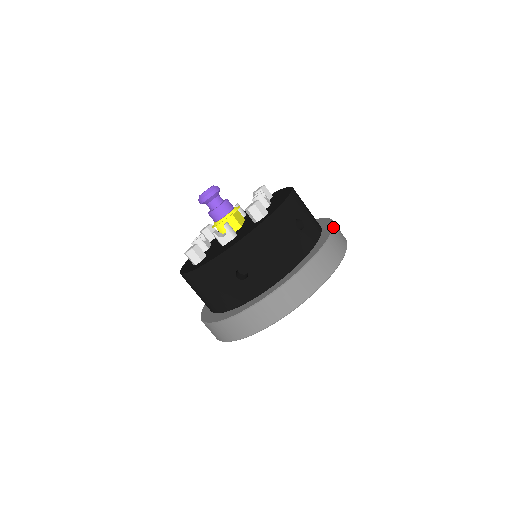
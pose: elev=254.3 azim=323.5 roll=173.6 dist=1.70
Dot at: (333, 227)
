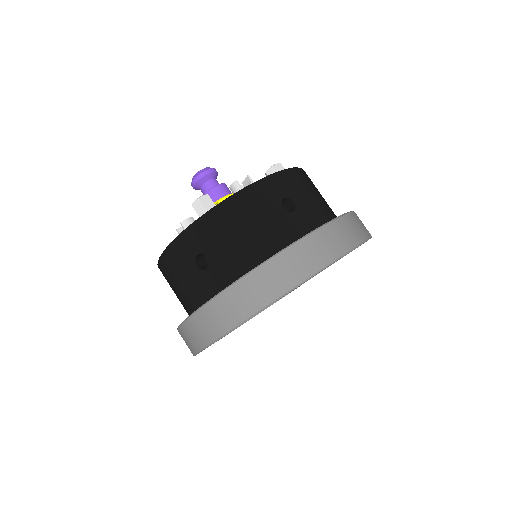
Dot at: occluded
